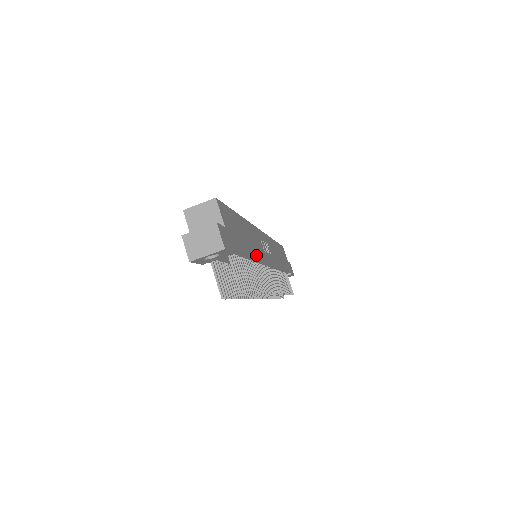
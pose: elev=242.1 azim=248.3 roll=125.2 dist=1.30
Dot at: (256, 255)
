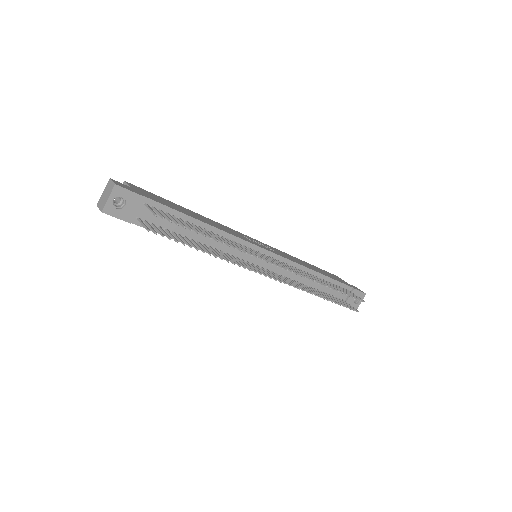
Dot at: (215, 227)
